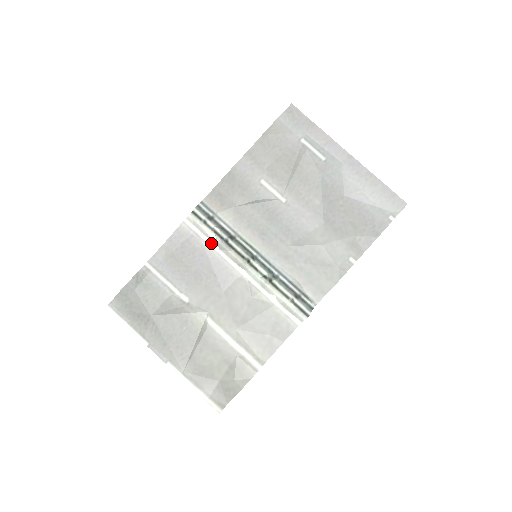
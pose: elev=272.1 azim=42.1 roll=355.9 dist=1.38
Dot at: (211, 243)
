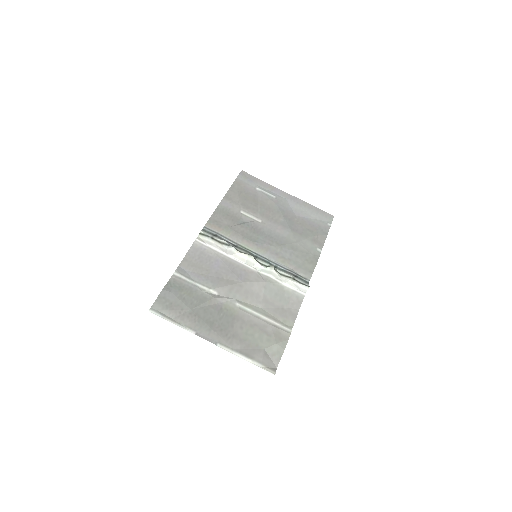
Dot at: (221, 252)
